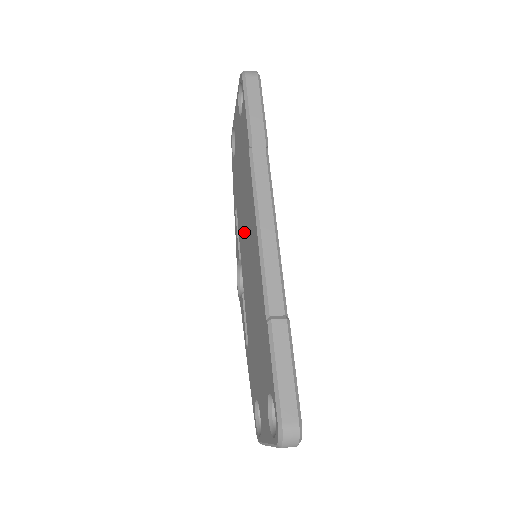
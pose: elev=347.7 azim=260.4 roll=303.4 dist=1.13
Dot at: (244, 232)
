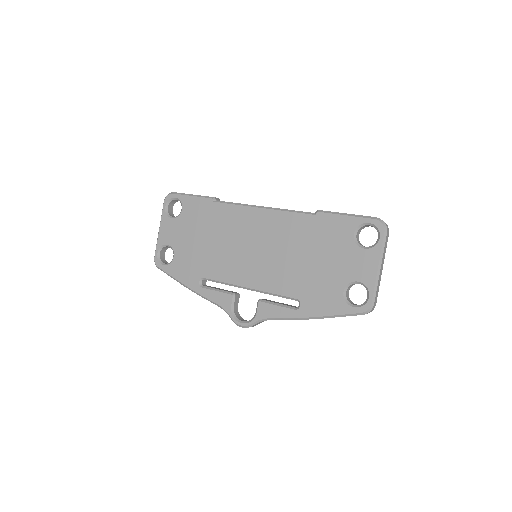
Dot at: (236, 254)
